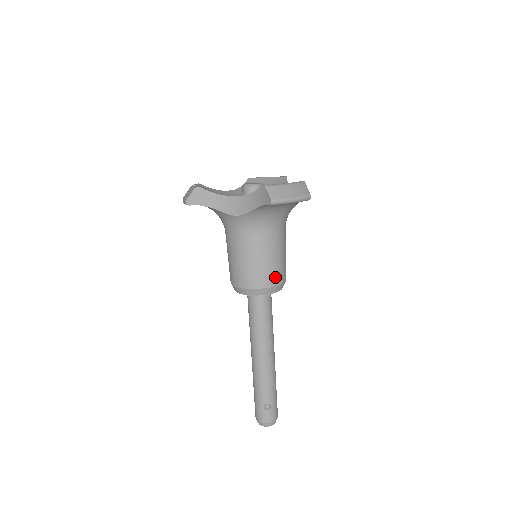
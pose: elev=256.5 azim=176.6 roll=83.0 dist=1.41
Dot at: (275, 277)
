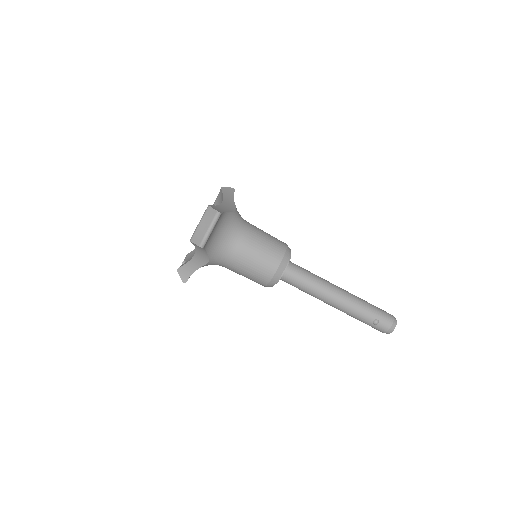
Dot at: (273, 261)
